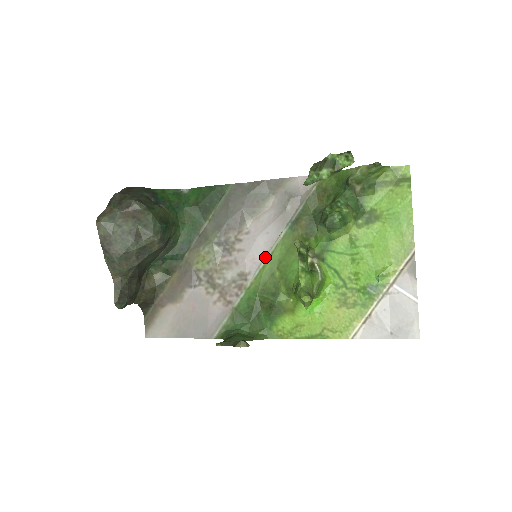
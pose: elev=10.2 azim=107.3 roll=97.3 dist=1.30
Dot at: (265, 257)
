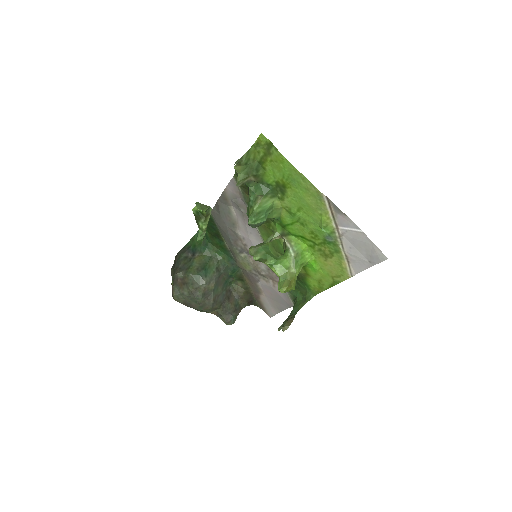
Dot at: occluded
